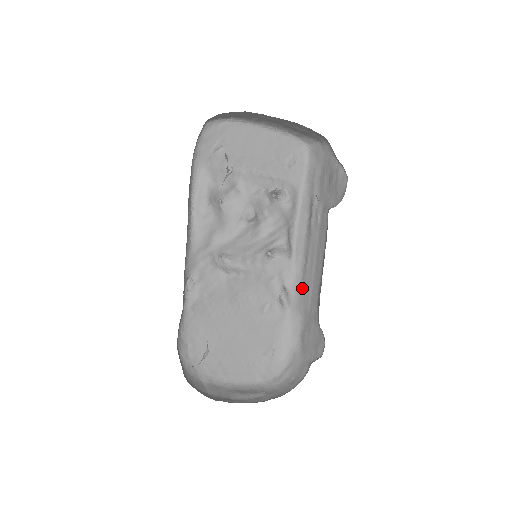
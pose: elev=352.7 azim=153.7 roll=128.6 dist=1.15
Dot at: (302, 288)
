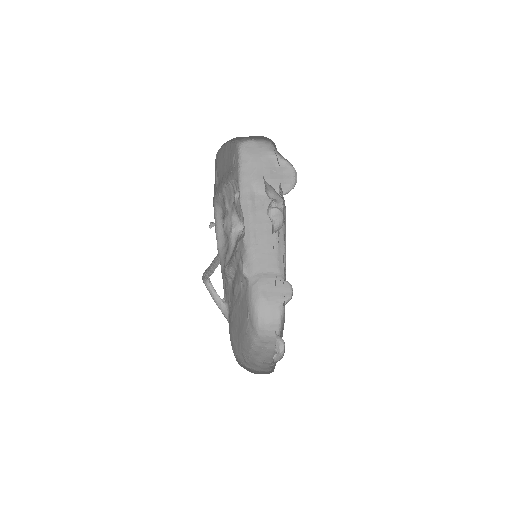
Dot at: (256, 258)
